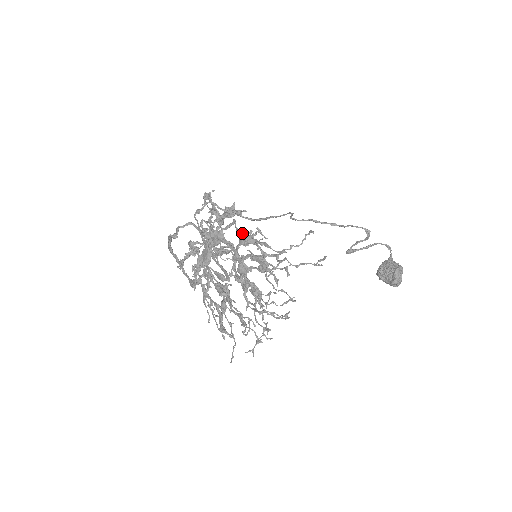
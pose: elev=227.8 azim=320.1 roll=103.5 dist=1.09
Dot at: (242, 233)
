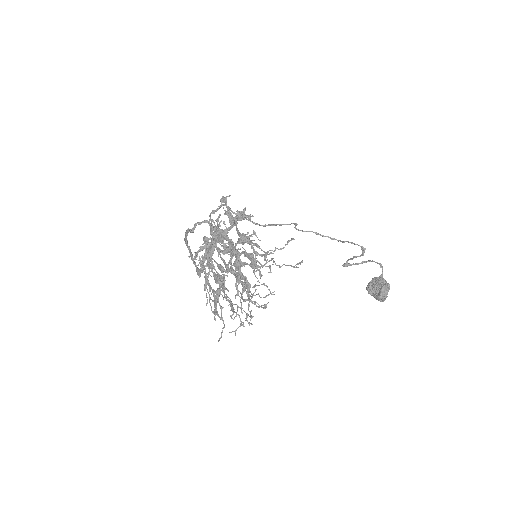
Dot at: (240, 233)
